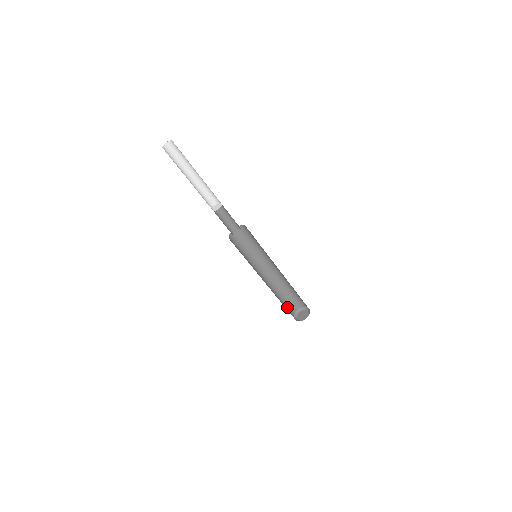
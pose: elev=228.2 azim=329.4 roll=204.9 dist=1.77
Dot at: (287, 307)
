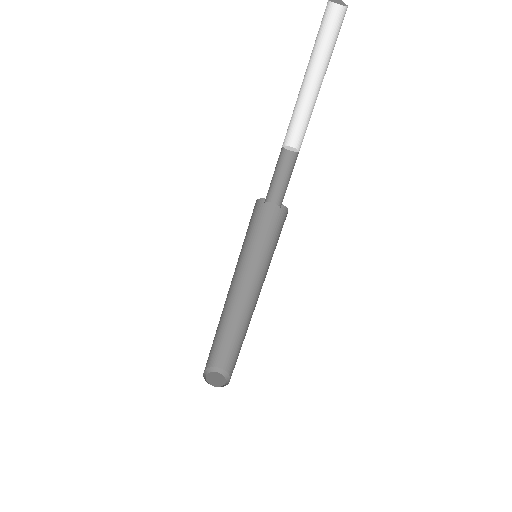
Dot at: occluded
